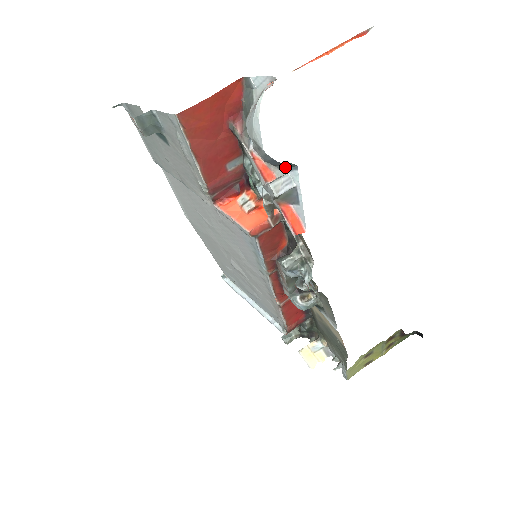
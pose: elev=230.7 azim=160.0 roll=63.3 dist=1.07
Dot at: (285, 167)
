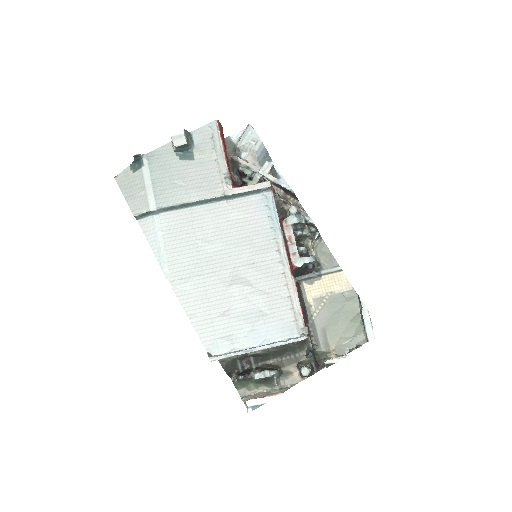
Dot at: occluded
